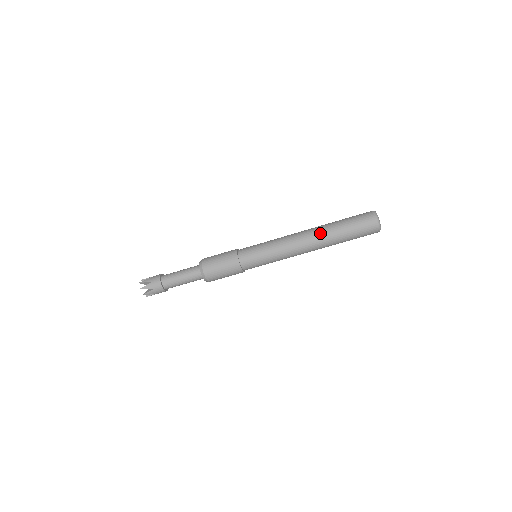
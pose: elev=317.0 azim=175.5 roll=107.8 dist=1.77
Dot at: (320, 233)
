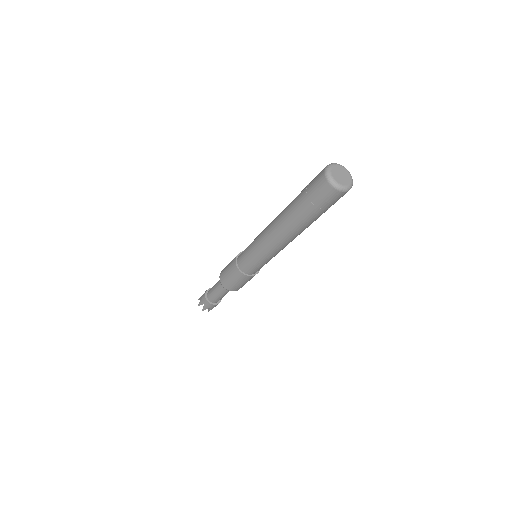
Dot at: (283, 216)
